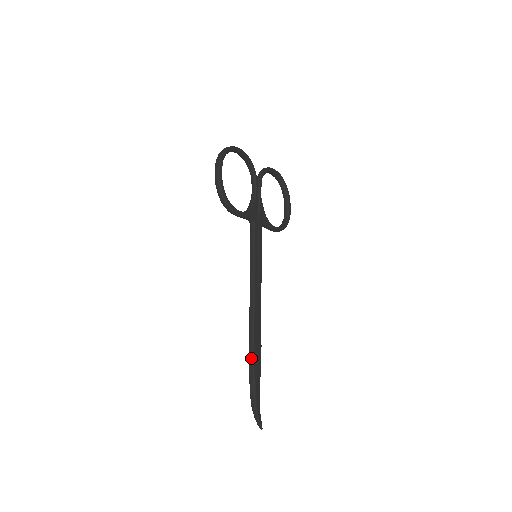
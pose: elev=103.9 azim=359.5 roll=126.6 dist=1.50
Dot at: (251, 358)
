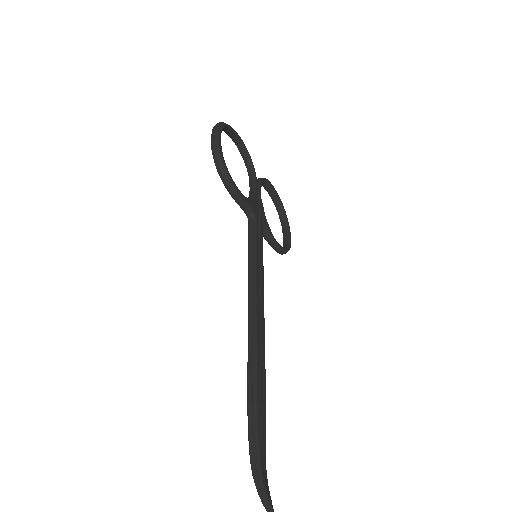
Dot at: (251, 386)
